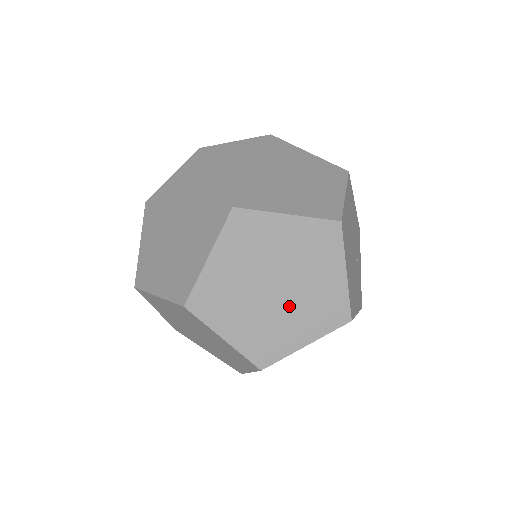
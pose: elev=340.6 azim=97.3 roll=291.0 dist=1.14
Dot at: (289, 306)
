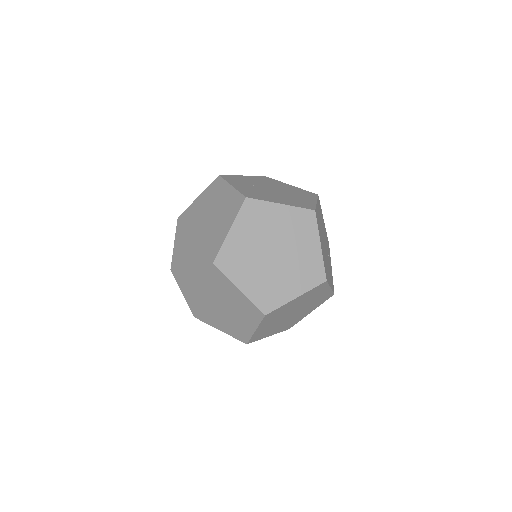
Dot at: (283, 267)
